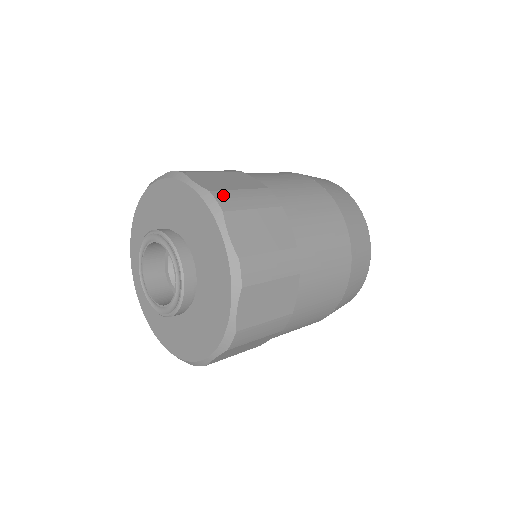
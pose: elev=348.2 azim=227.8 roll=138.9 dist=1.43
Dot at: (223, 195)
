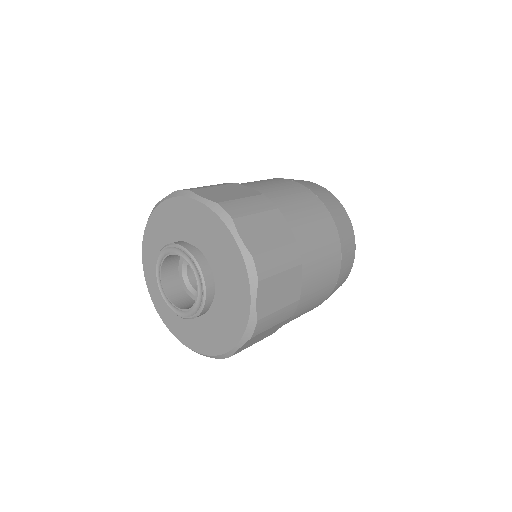
Dot at: (229, 205)
